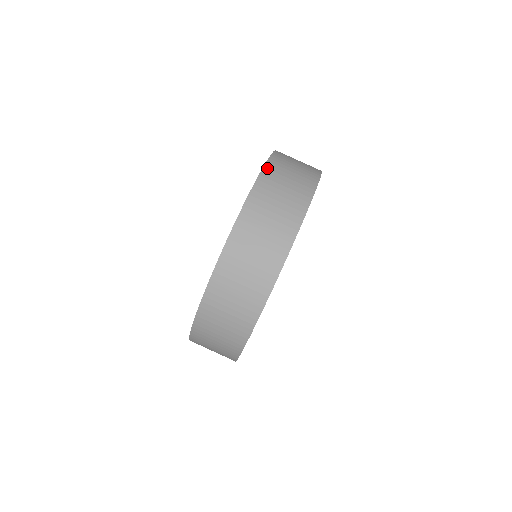
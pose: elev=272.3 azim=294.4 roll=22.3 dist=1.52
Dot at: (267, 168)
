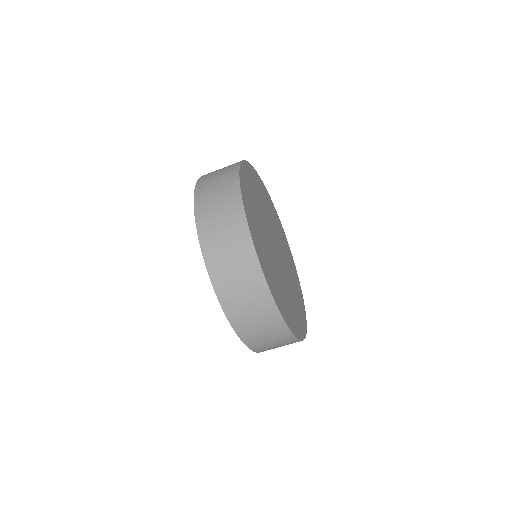
Dot at: (232, 321)
